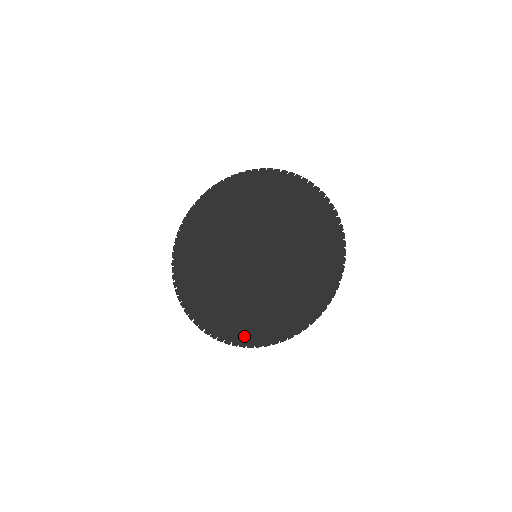
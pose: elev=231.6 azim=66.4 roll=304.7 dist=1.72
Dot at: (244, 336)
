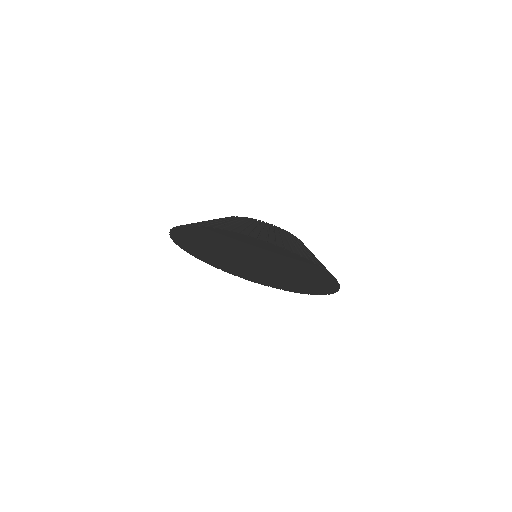
Dot at: occluded
